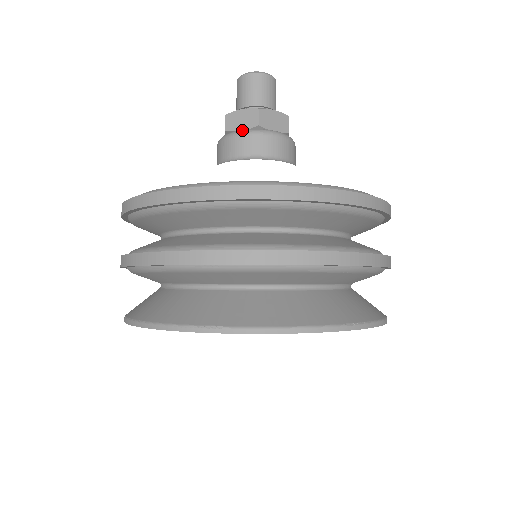
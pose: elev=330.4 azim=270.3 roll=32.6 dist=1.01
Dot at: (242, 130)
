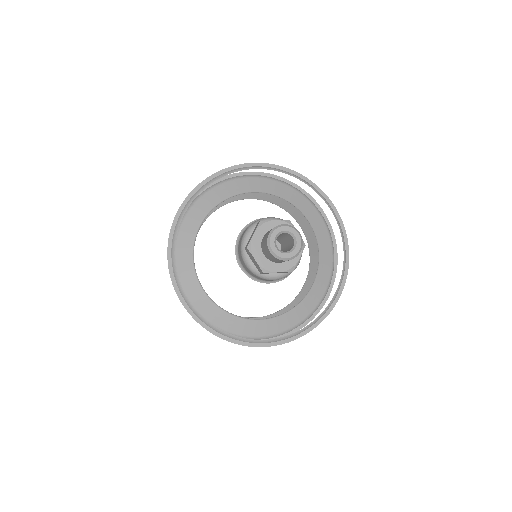
Dot at: (277, 277)
